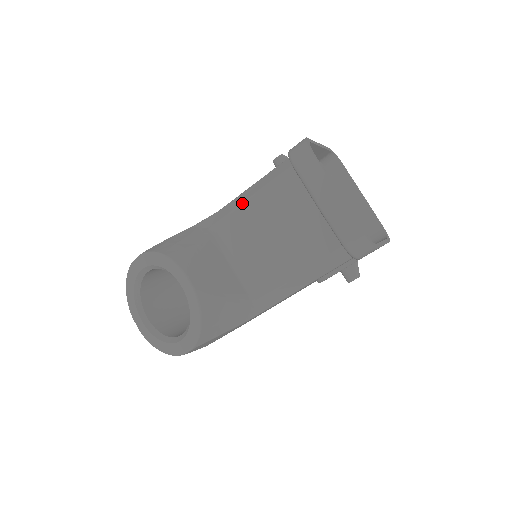
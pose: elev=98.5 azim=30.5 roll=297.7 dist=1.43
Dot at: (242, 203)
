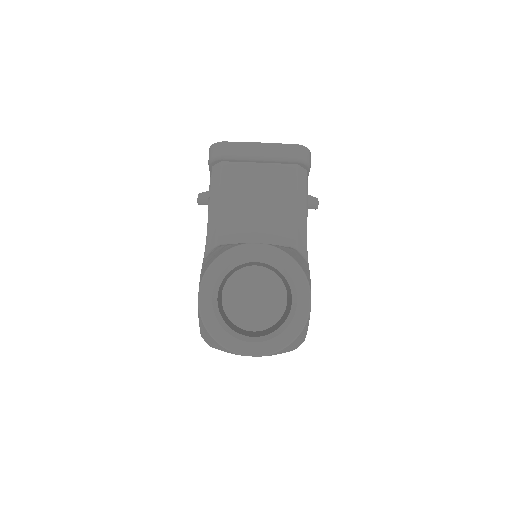
Dot at: (218, 210)
